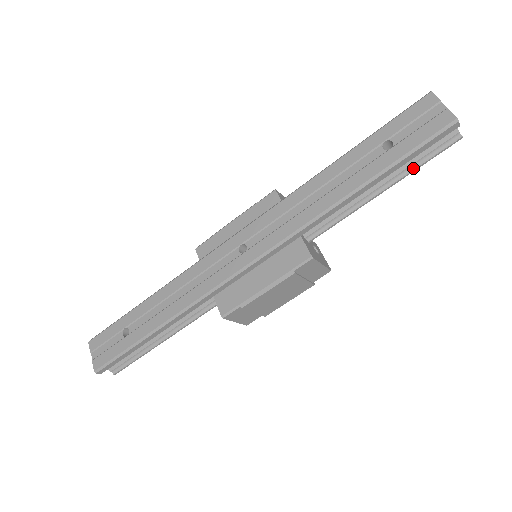
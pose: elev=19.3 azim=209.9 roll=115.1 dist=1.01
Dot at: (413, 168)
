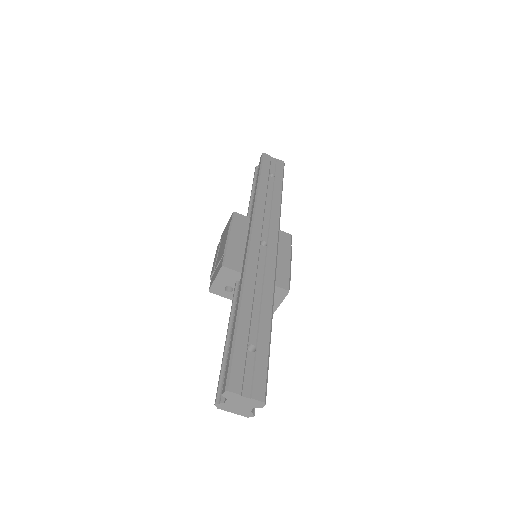
Dot at: occluded
